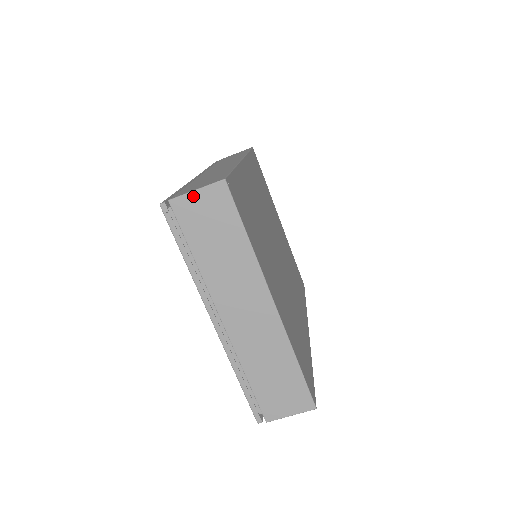
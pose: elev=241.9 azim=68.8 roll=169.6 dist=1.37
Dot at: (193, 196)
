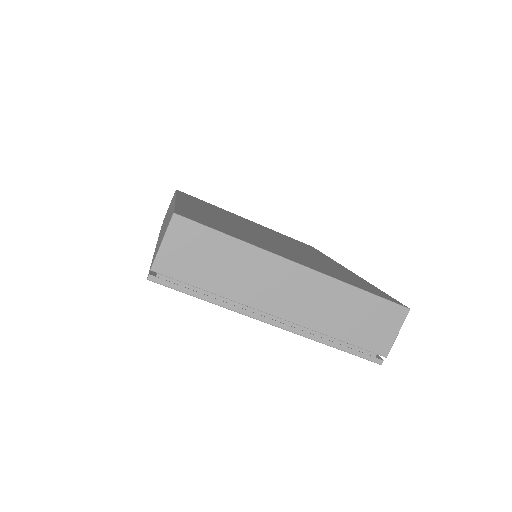
Dot at: (164, 249)
